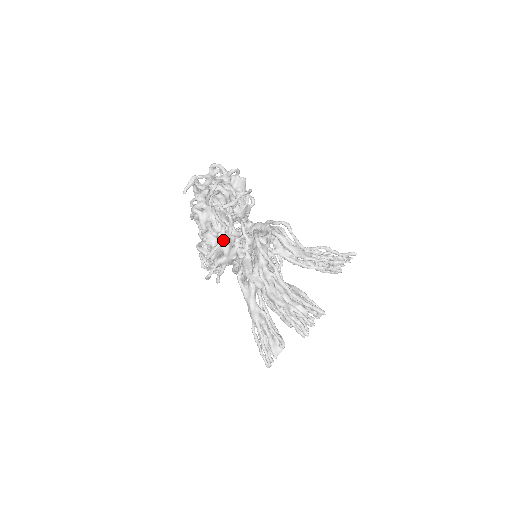
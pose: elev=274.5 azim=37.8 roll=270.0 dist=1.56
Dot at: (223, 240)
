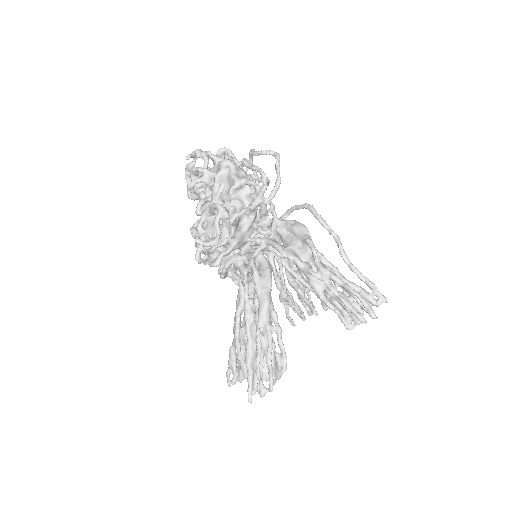
Dot at: (260, 202)
